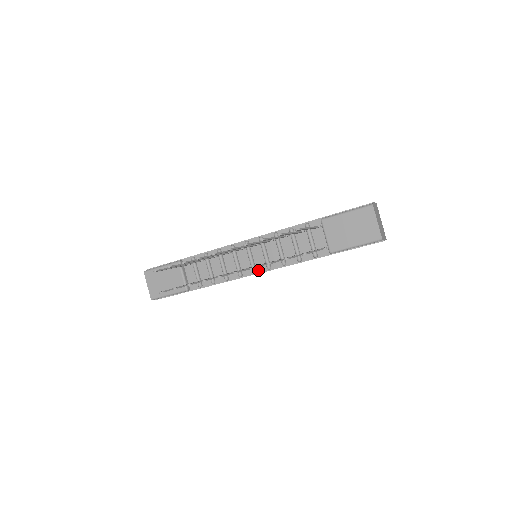
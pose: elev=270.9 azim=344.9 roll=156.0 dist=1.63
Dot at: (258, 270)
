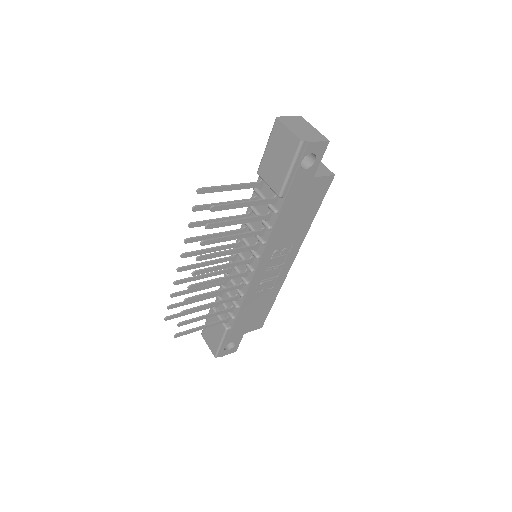
Dot at: (254, 266)
